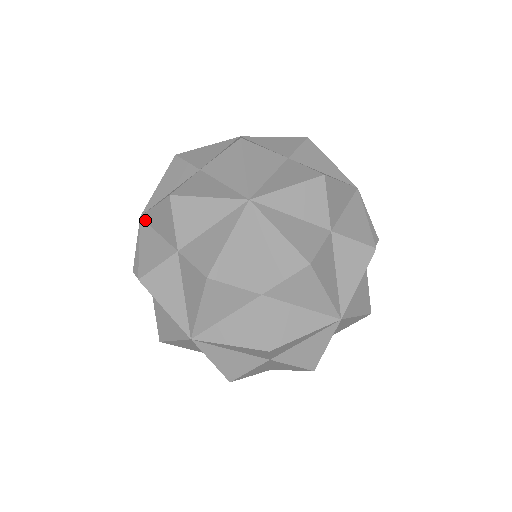
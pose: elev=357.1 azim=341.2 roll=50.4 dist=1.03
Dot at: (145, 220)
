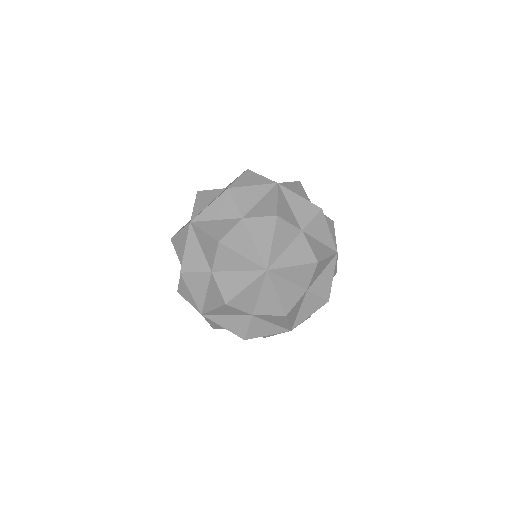
Dot at: (198, 220)
